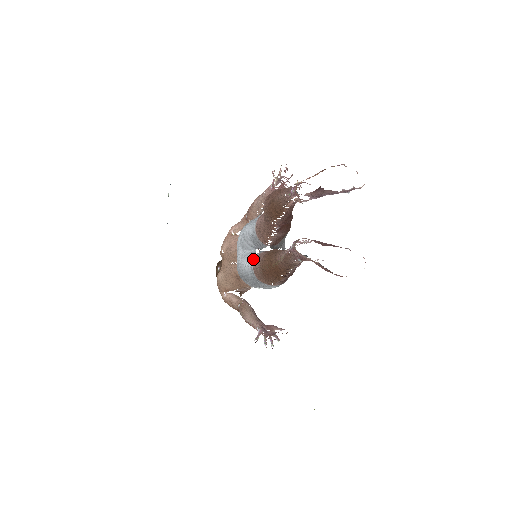
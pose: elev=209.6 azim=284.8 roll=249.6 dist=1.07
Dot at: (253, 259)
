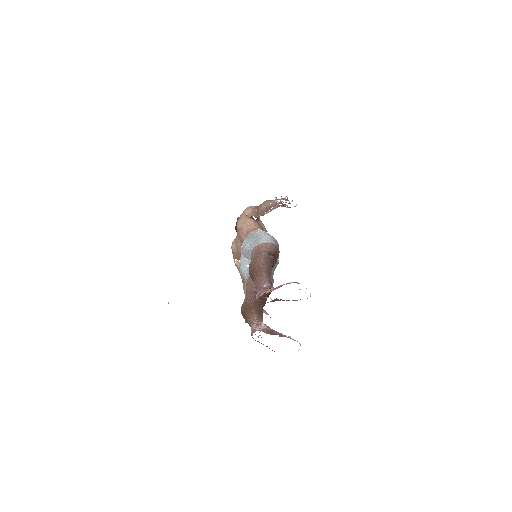
Dot at: (248, 274)
